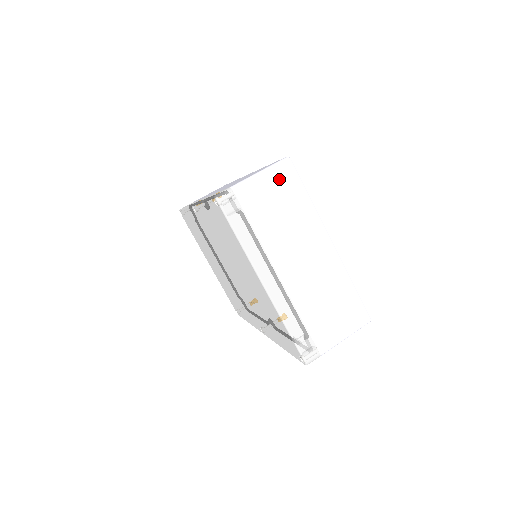
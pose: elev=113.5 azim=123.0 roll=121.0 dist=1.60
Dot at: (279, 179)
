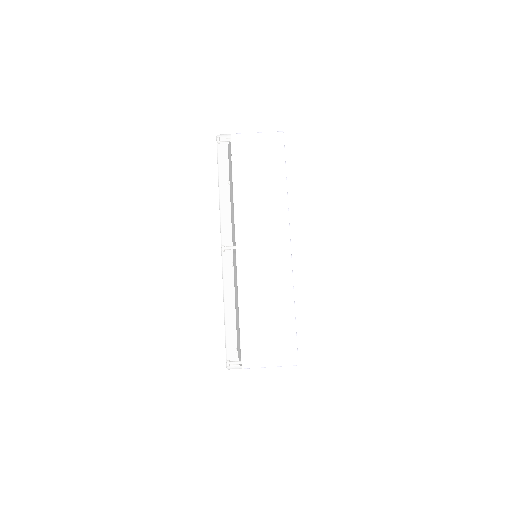
Dot at: occluded
